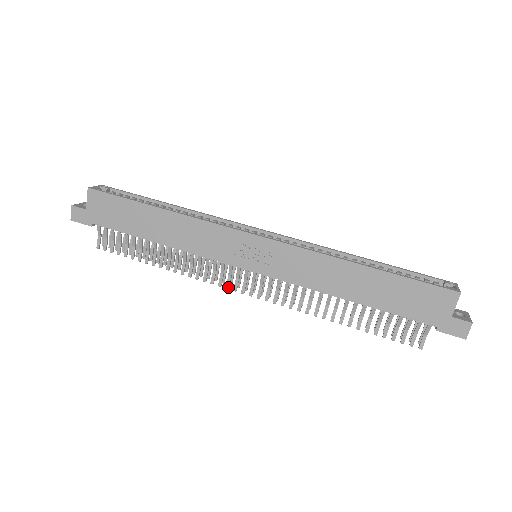
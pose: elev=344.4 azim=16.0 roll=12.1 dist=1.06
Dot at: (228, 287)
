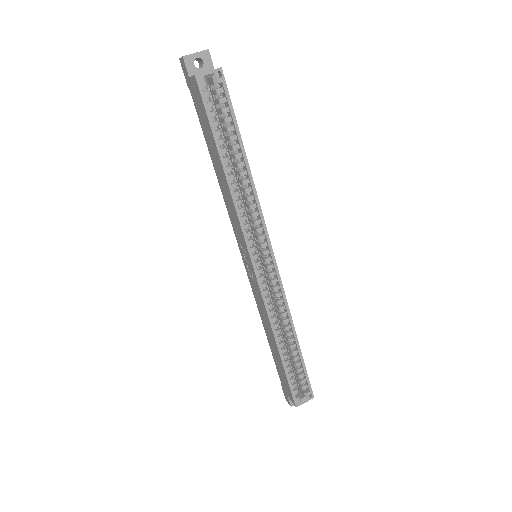
Dot at: occluded
